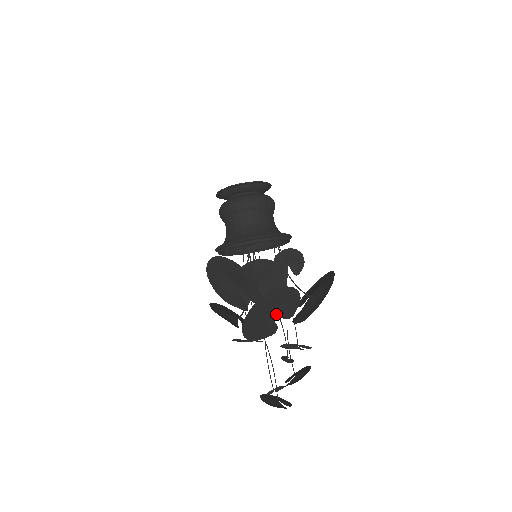
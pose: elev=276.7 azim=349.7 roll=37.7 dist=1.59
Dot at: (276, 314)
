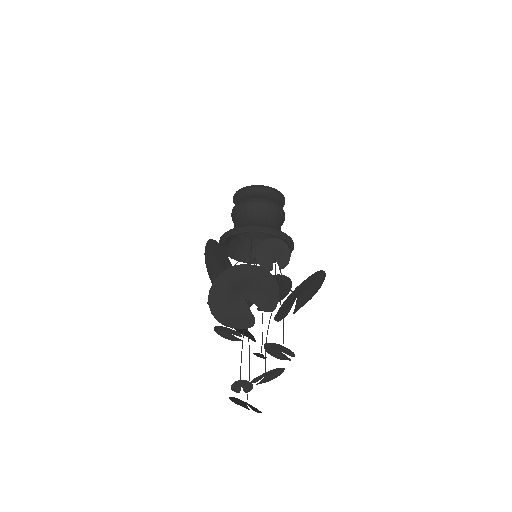
Dot at: (251, 301)
